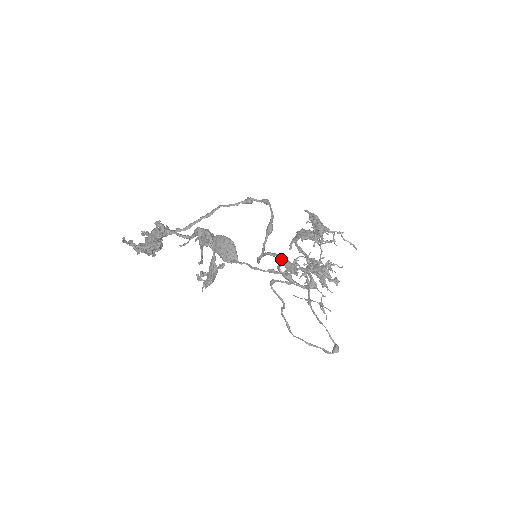
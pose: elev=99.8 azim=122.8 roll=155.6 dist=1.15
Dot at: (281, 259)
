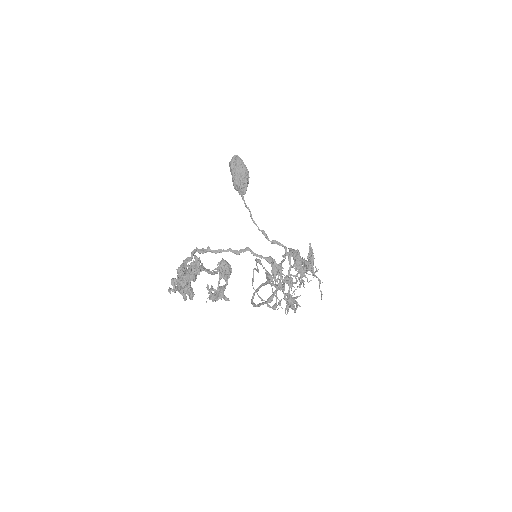
Dot at: (273, 259)
